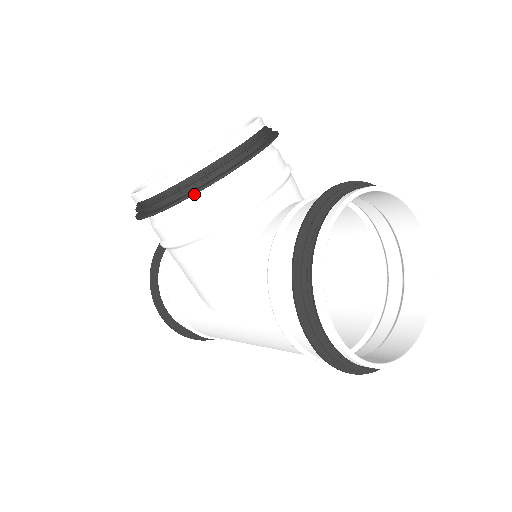
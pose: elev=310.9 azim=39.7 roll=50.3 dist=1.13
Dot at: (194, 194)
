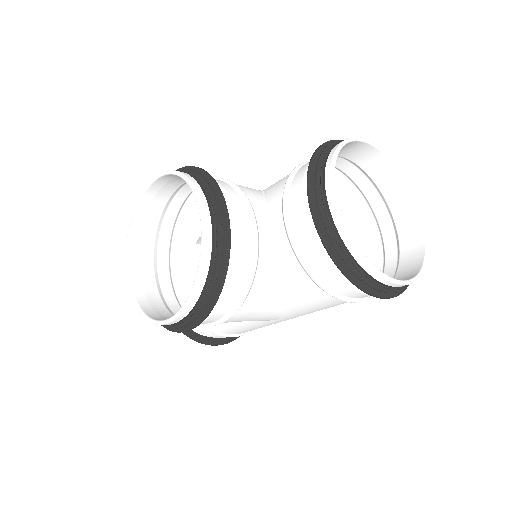
Dot at: (221, 290)
